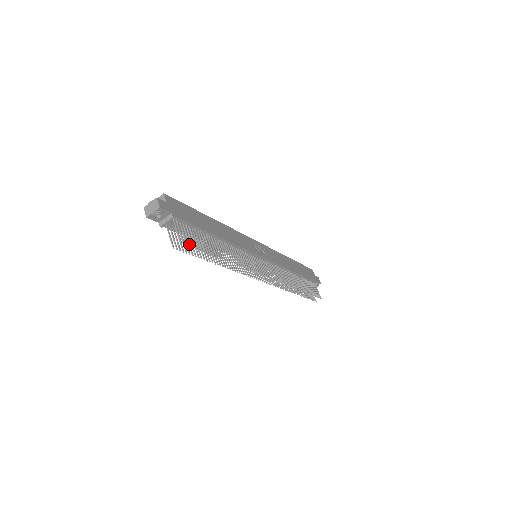
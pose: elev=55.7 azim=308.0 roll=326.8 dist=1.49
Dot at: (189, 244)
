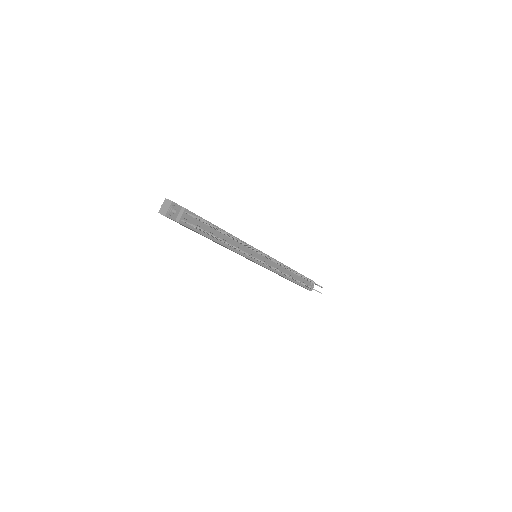
Dot at: (208, 223)
